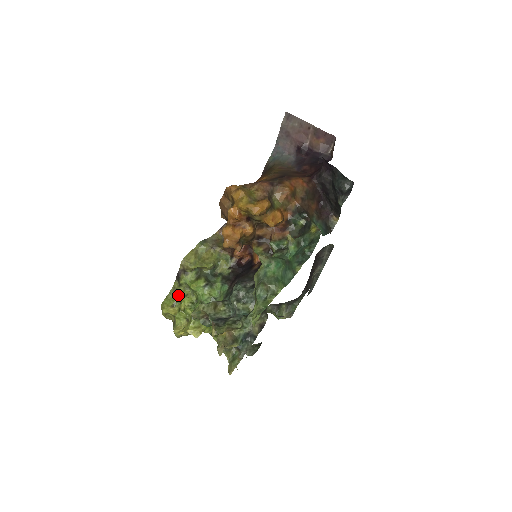
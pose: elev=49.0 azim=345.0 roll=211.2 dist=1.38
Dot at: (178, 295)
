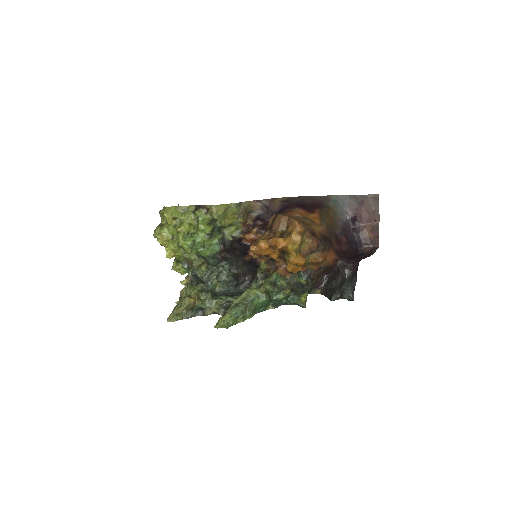
Dot at: (185, 216)
